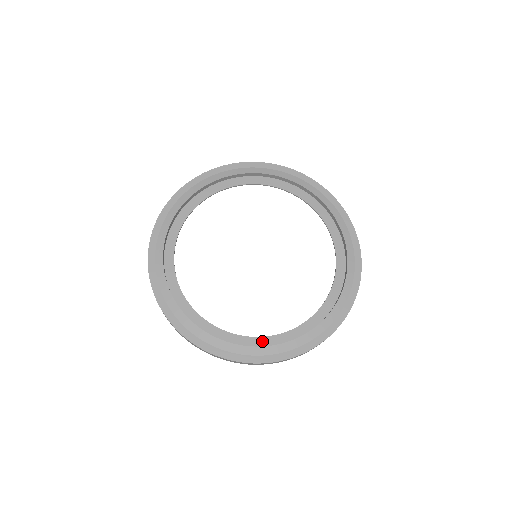
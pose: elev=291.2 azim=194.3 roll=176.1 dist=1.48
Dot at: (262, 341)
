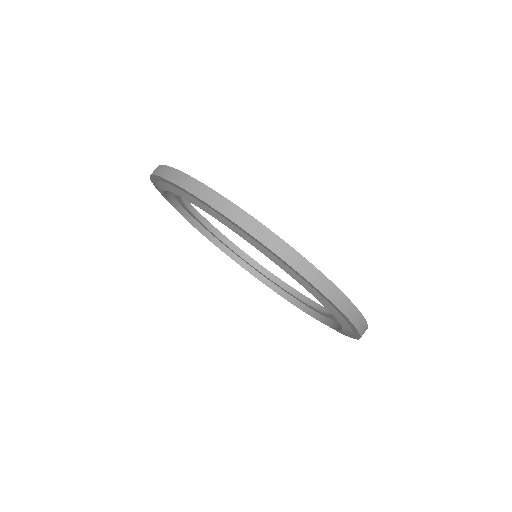
Dot at: occluded
